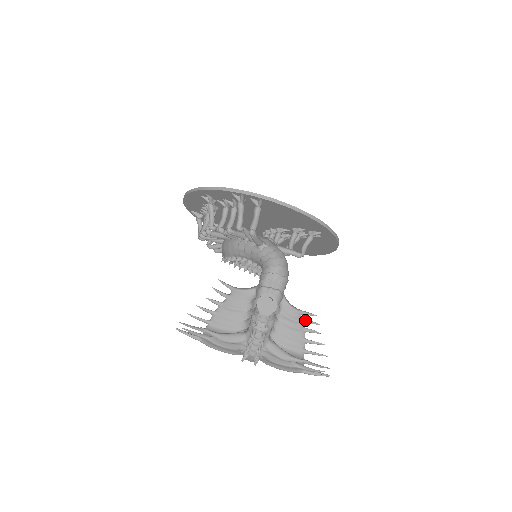
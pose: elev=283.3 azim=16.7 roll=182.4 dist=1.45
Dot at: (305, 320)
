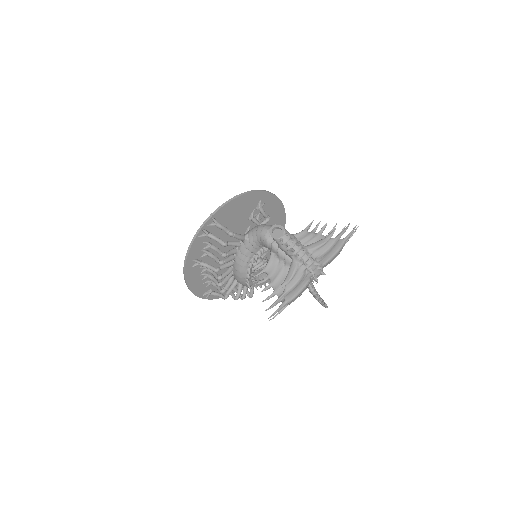
Dot at: (312, 230)
